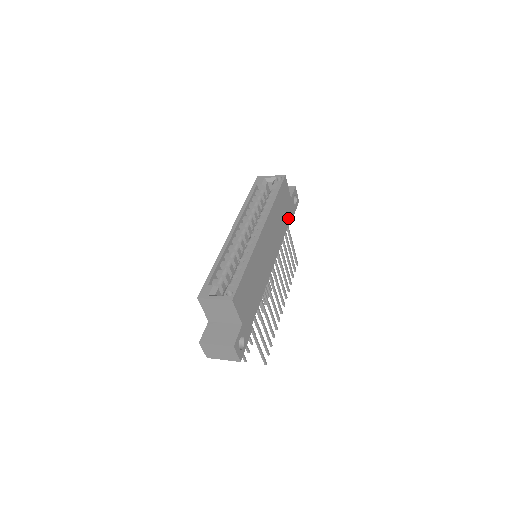
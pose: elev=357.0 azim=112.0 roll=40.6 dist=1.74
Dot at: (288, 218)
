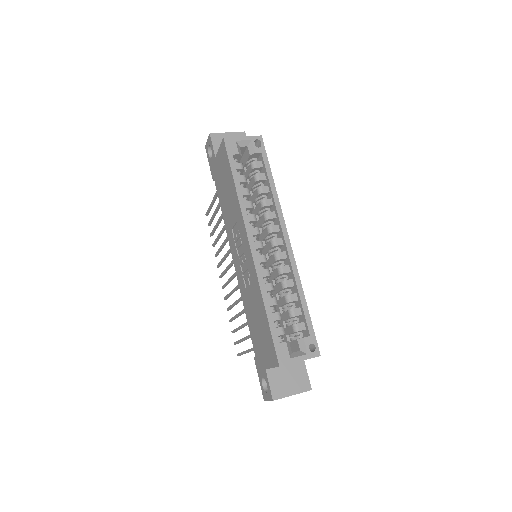
Dot at: occluded
